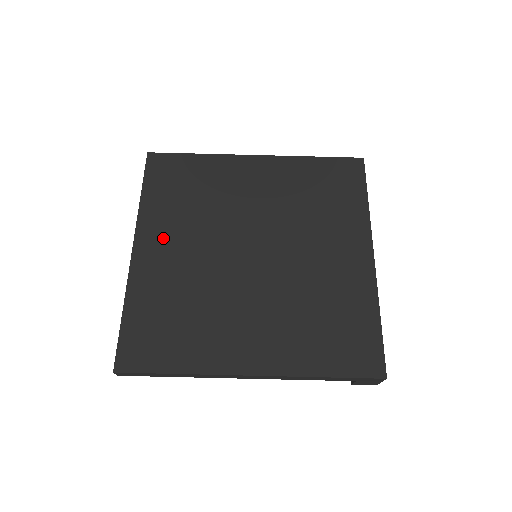
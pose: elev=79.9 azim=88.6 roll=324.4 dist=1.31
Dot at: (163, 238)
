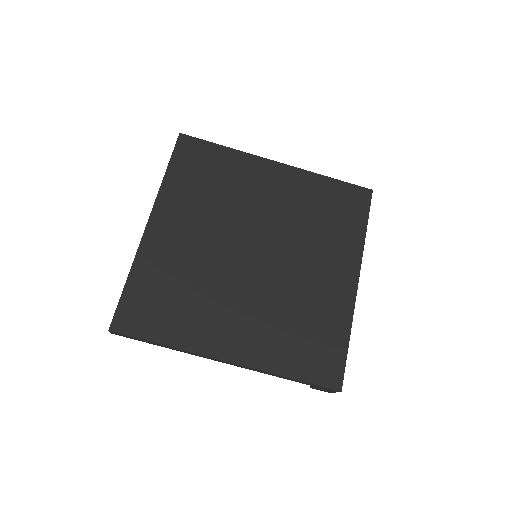
Dot at: (177, 219)
